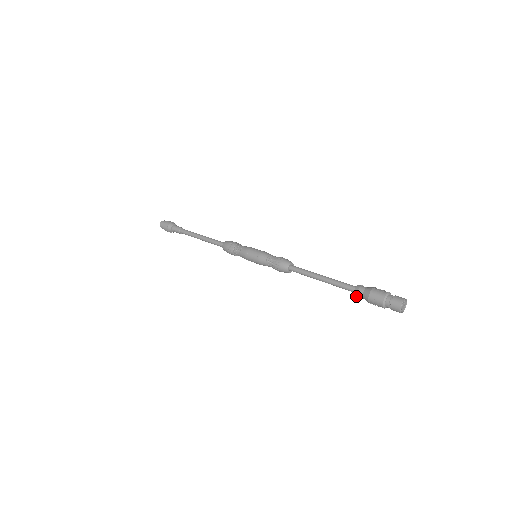
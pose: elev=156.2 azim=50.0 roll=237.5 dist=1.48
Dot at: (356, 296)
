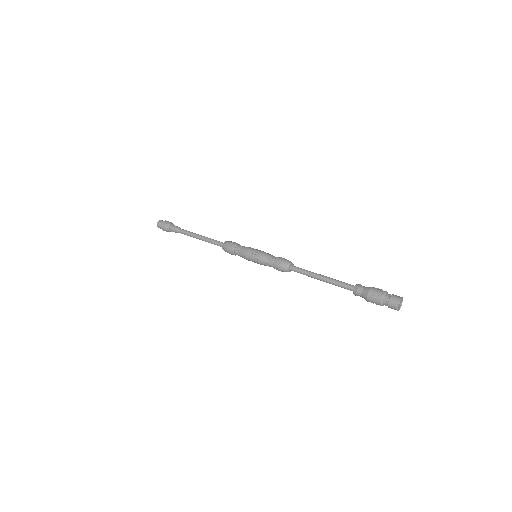
Dot at: (356, 295)
